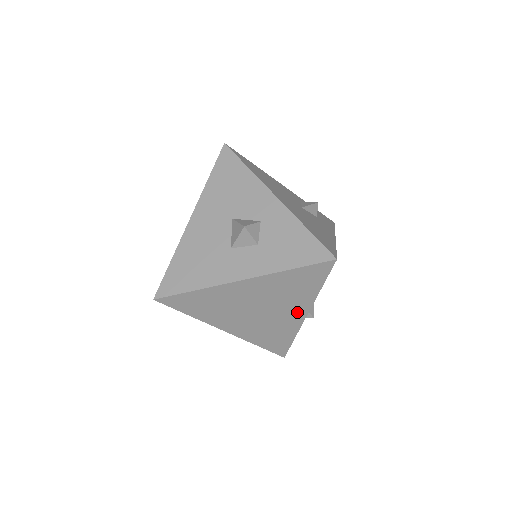
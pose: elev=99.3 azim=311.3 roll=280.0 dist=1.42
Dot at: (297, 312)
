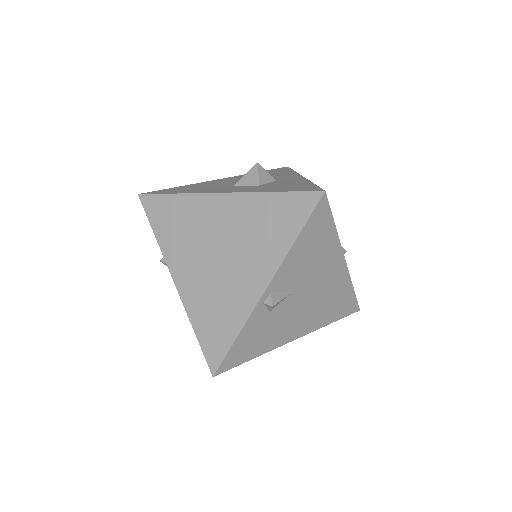
Dot at: (258, 277)
